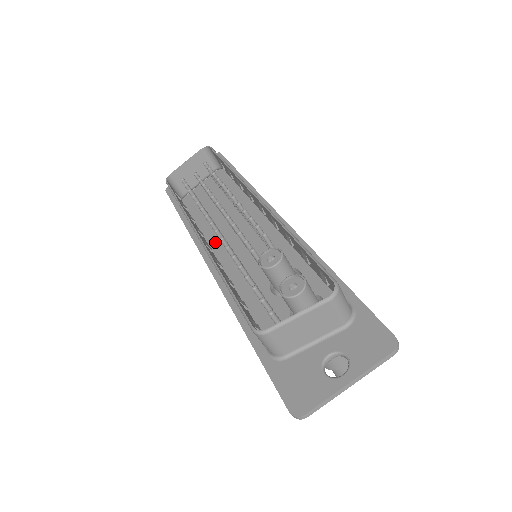
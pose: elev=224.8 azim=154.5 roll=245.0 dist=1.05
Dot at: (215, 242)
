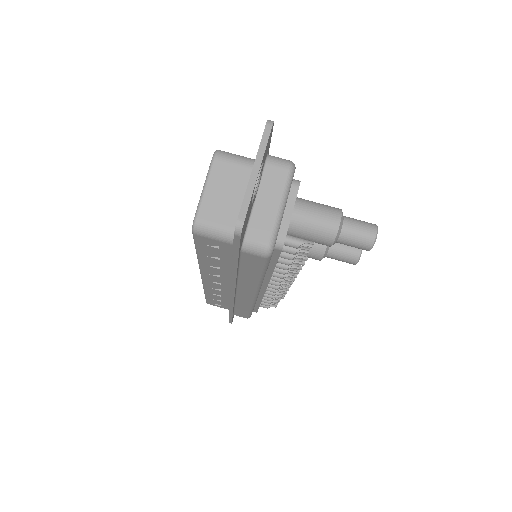
Dot at: occluded
